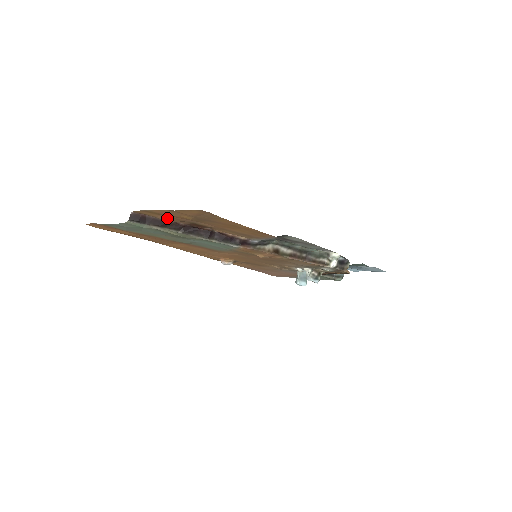
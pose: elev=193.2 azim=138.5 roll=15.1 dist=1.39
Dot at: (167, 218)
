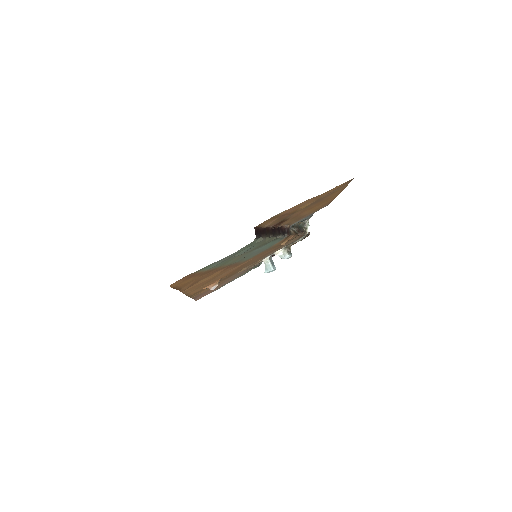
Dot at: (274, 222)
